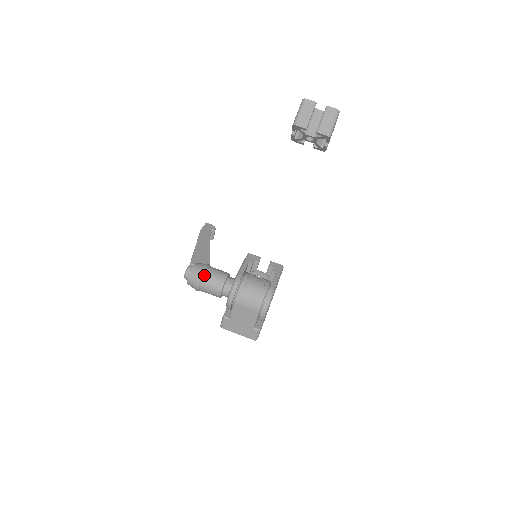
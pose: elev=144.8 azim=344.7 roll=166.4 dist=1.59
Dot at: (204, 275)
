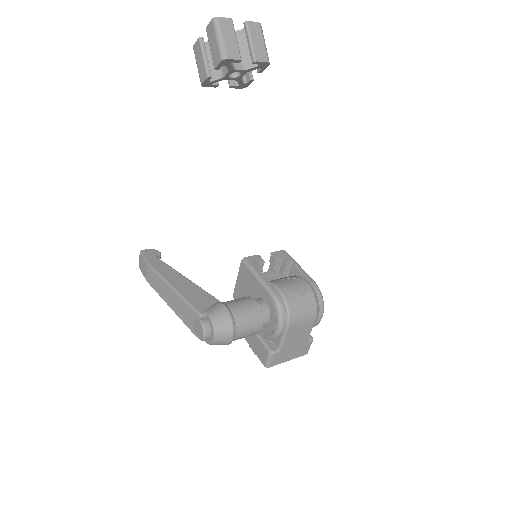
Dot at: (234, 318)
